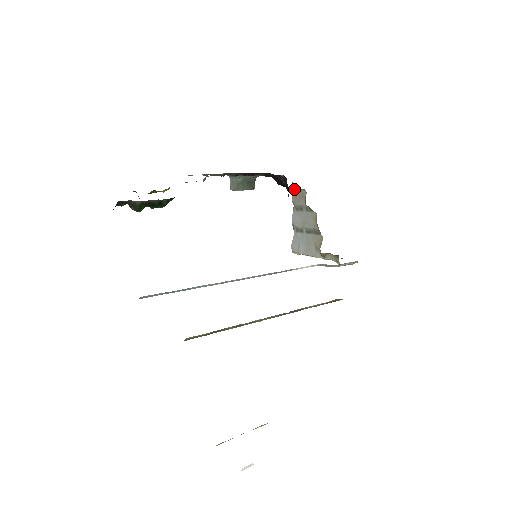
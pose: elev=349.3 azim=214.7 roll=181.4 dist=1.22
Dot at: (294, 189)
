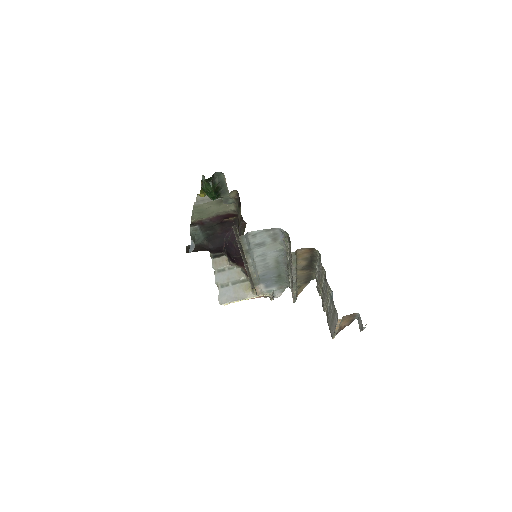
Dot at: (216, 256)
